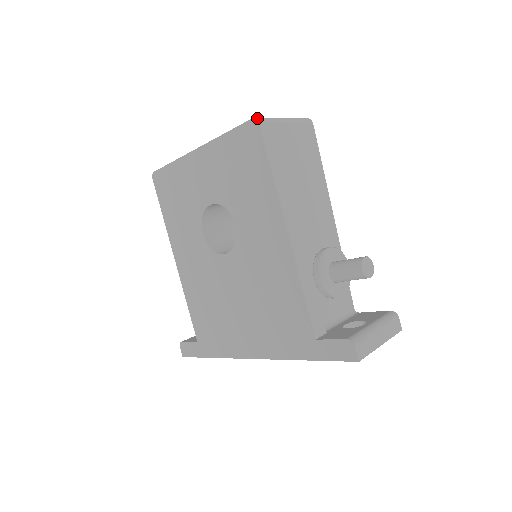
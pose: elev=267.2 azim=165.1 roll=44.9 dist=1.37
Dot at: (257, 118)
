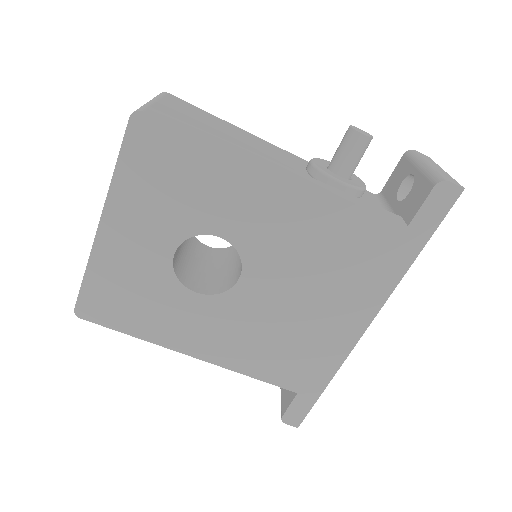
Dot at: (133, 112)
